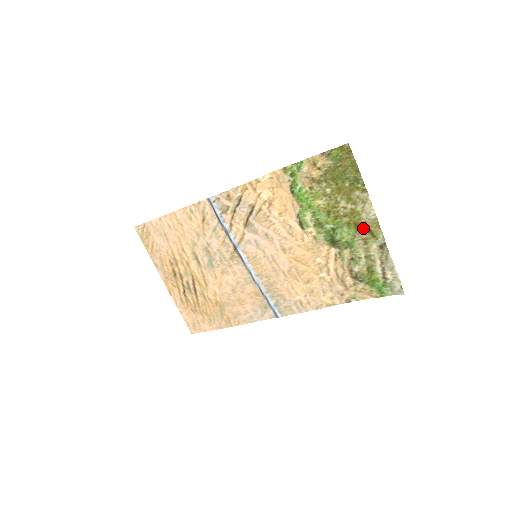
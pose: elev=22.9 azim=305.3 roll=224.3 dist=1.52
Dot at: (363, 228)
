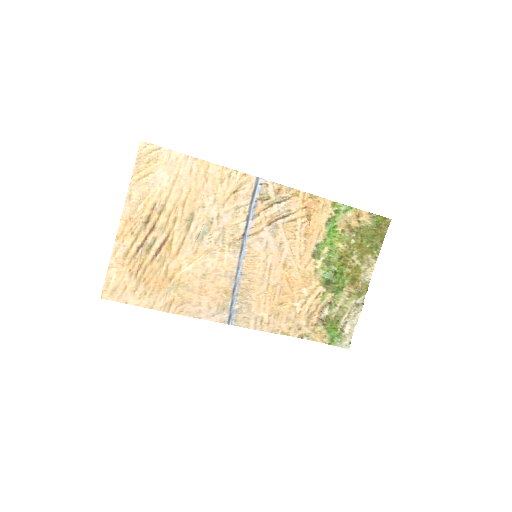
Dot at: (356, 284)
